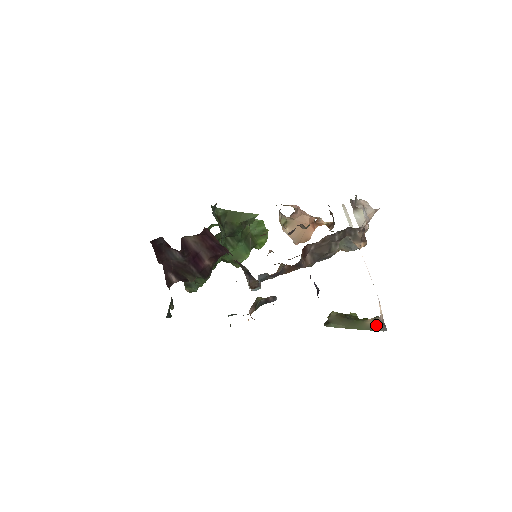
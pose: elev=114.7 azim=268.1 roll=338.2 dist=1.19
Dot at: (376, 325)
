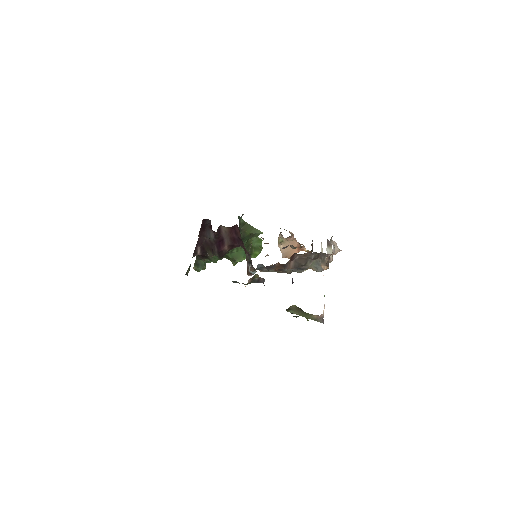
Dot at: (318, 318)
